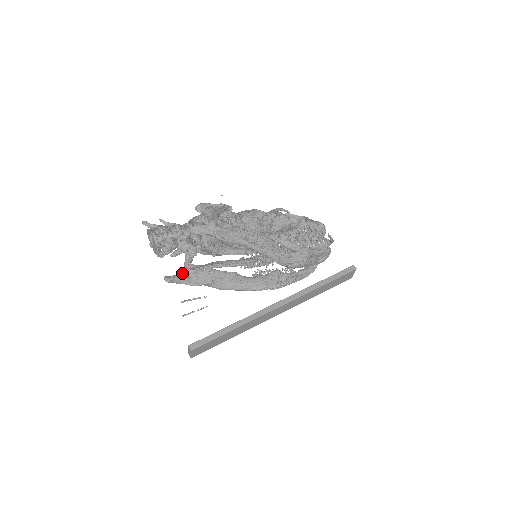
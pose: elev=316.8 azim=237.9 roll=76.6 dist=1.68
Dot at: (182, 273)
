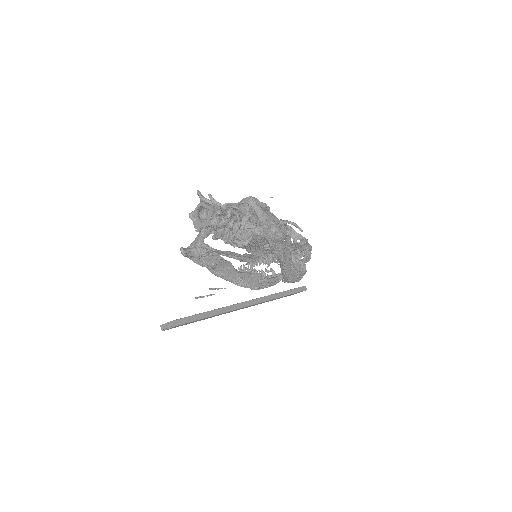
Dot at: (196, 250)
